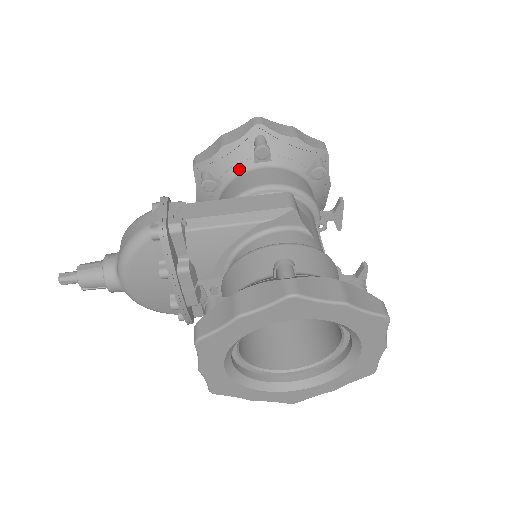
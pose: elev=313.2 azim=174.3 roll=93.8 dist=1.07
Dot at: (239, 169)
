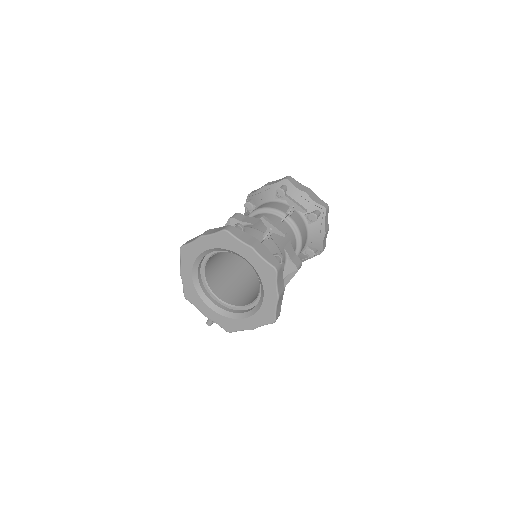
Dot at: occluded
